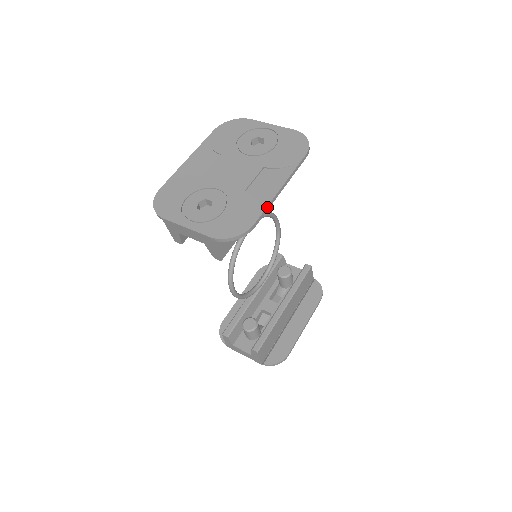
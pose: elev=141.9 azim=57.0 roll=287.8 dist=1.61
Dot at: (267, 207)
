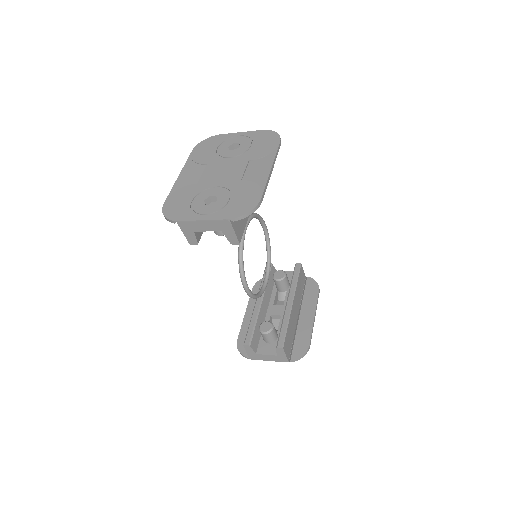
Dot at: (266, 184)
